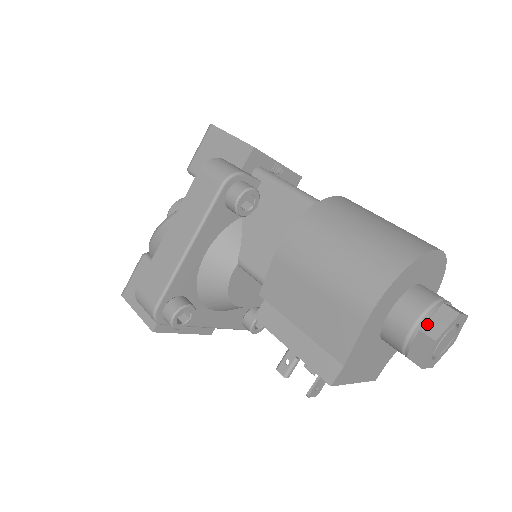
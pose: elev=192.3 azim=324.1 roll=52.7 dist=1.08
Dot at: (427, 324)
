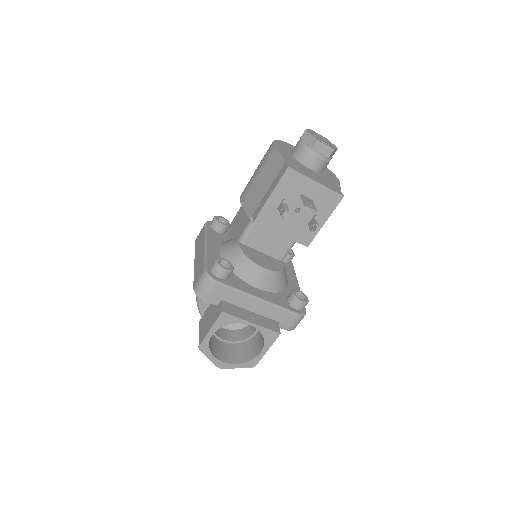
Dot at: occluded
